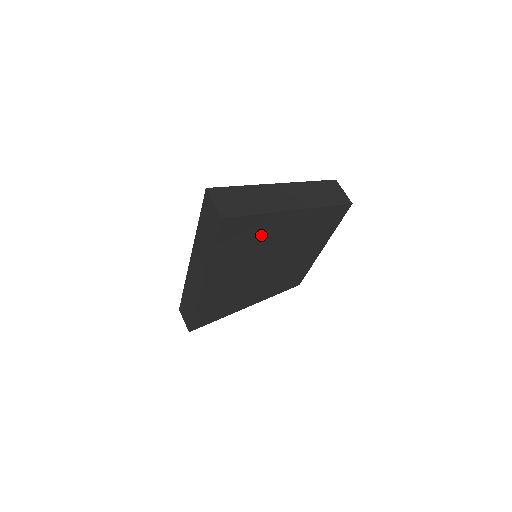
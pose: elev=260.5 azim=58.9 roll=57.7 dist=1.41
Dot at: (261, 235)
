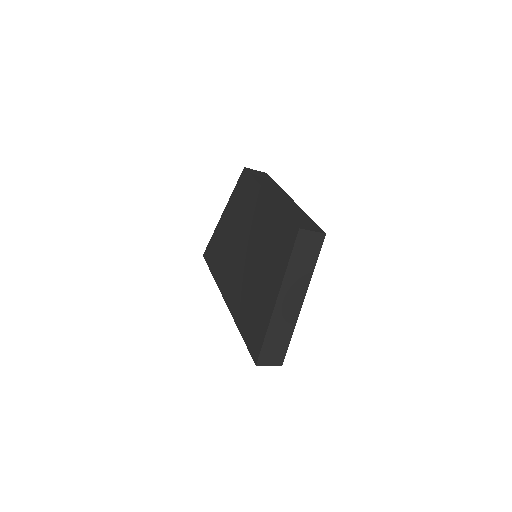
Dot at: occluded
